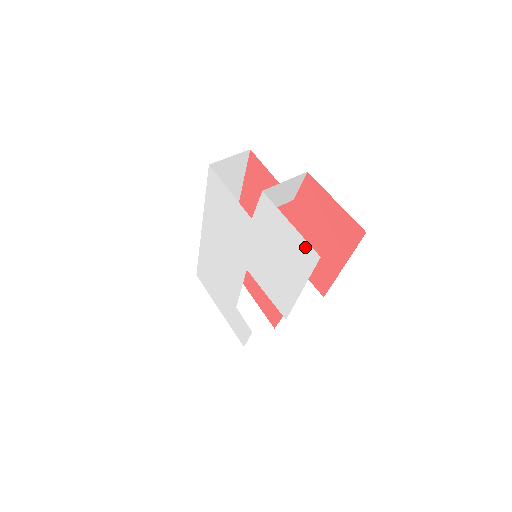
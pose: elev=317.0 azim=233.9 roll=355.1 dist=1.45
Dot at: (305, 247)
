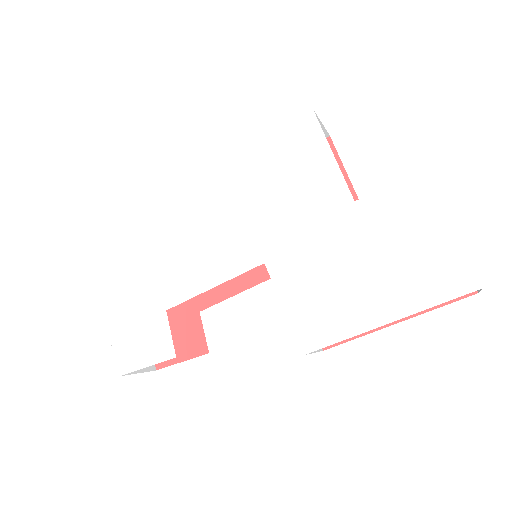
Dot at: (458, 267)
